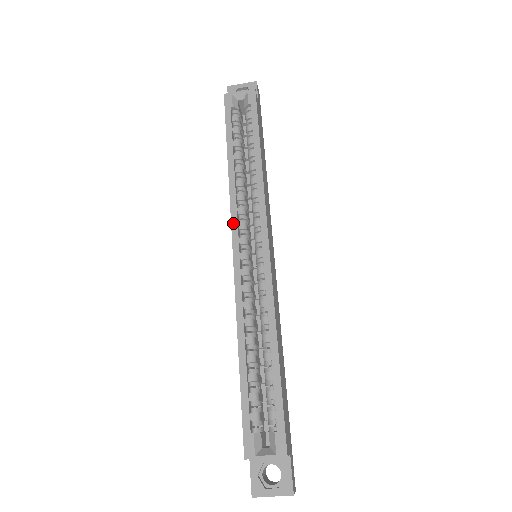
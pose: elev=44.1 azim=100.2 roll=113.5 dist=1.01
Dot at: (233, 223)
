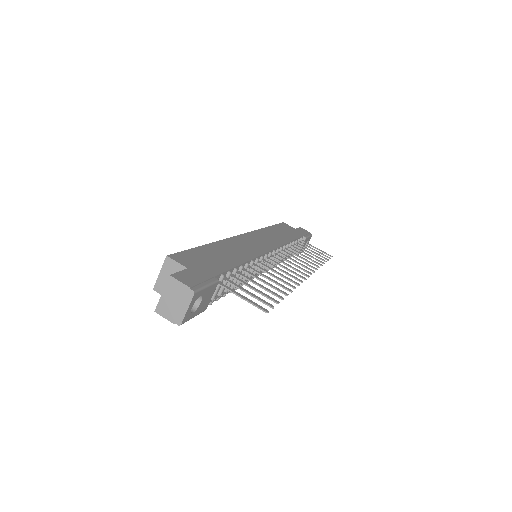
Dot at: occluded
